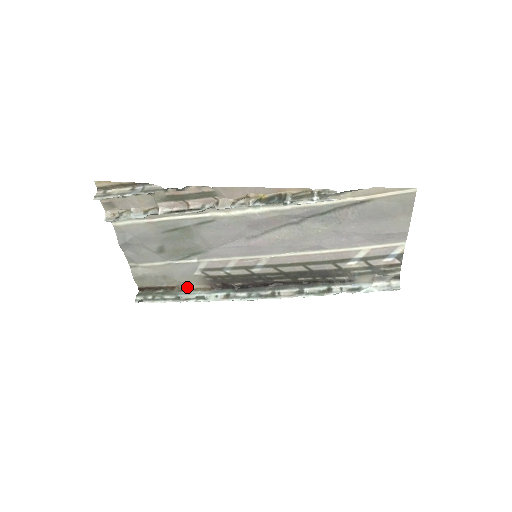
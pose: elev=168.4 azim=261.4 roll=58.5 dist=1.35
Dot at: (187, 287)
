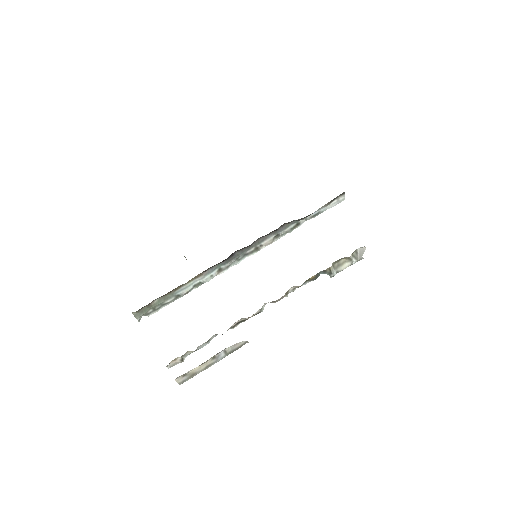
Dot at: (180, 286)
